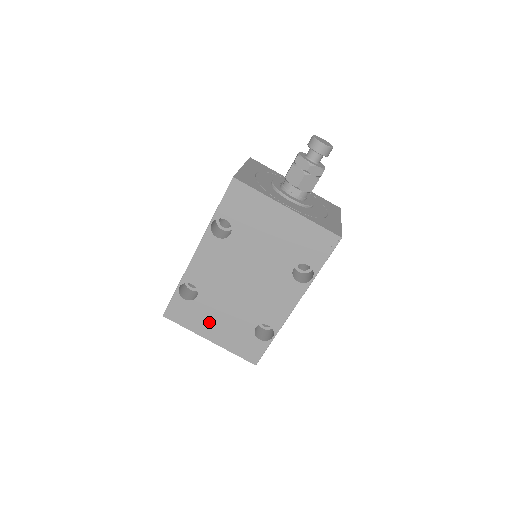
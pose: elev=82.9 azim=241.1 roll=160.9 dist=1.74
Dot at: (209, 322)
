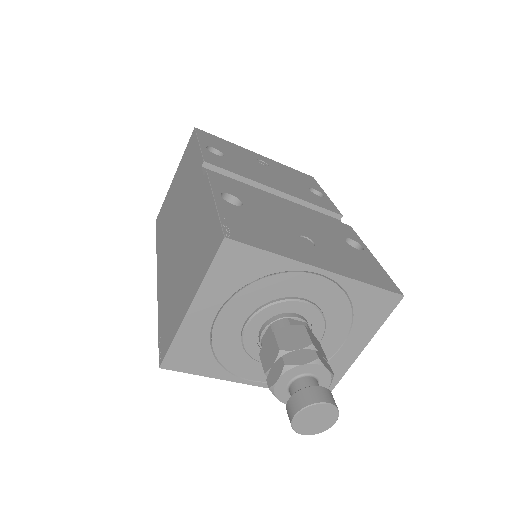
Dot at: occluded
